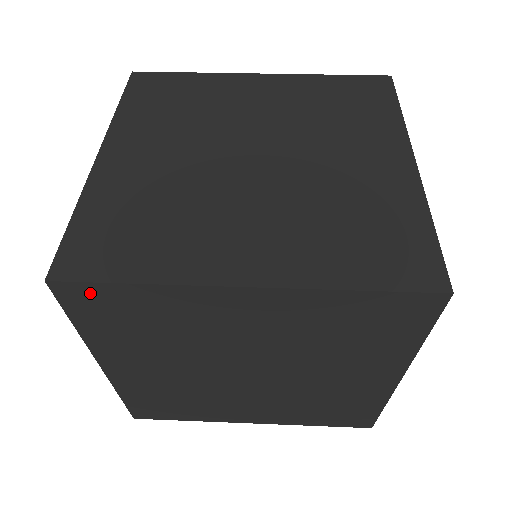
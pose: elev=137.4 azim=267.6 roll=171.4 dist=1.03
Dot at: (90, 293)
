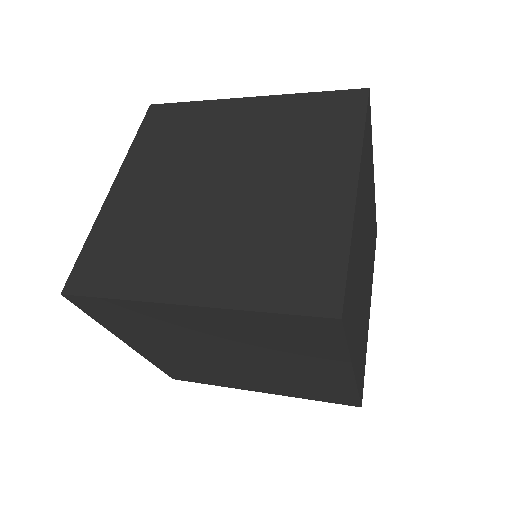
Dot at: (166, 111)
